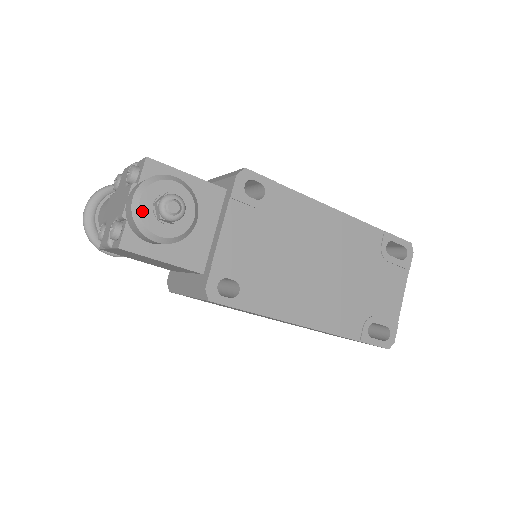
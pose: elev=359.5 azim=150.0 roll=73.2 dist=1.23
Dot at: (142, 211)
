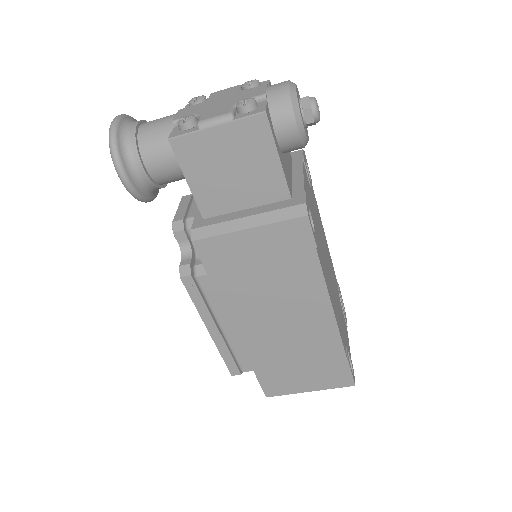
Dot at: (297, 94)
